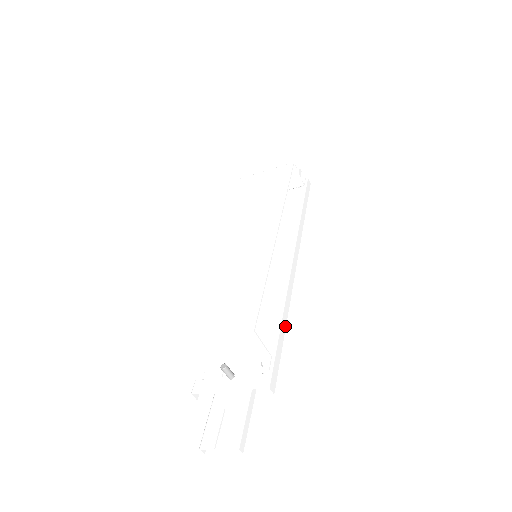
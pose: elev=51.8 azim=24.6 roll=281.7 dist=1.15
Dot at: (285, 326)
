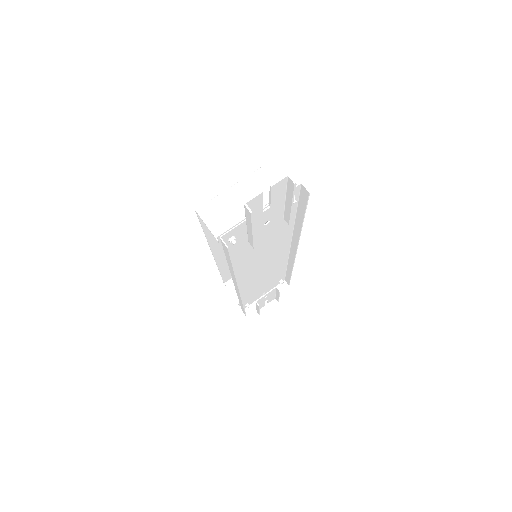
Dot at: (302, 224)
